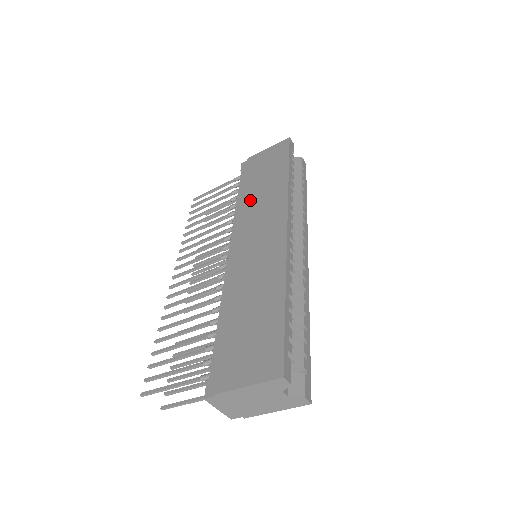
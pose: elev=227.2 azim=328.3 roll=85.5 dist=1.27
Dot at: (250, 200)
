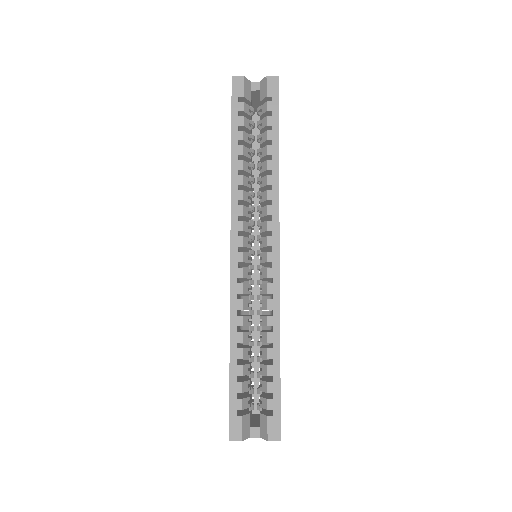
Dot at: occluded
